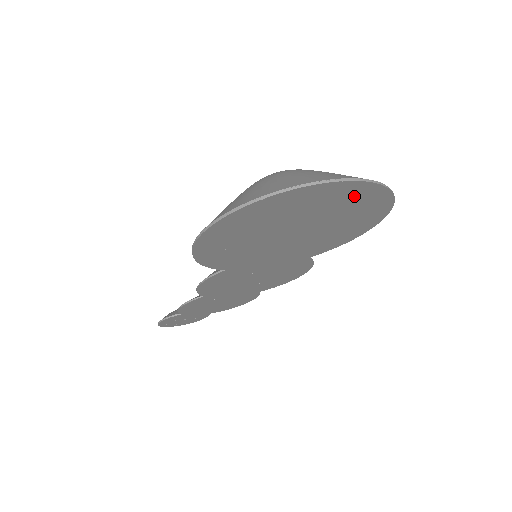
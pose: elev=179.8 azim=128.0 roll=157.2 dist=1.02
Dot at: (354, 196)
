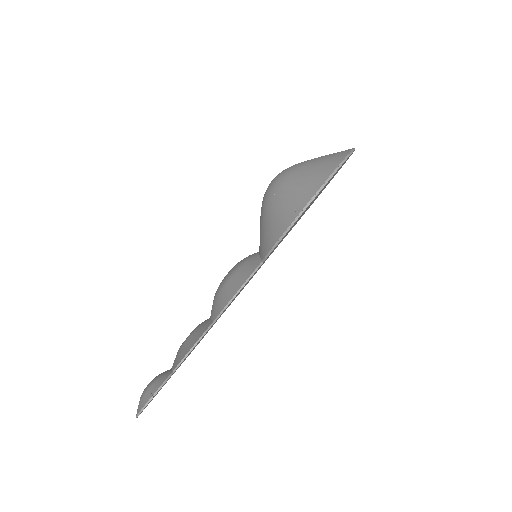
Dot at: occluded
